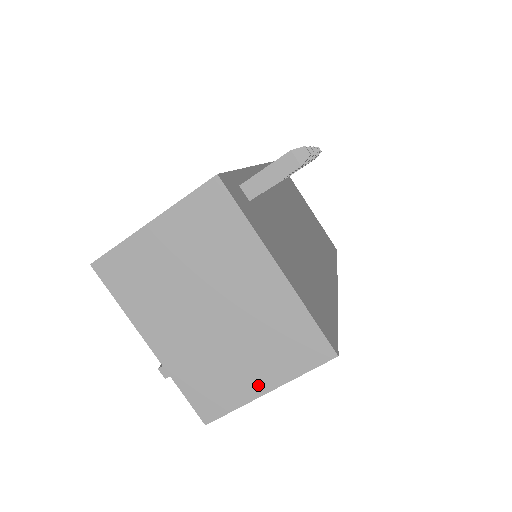
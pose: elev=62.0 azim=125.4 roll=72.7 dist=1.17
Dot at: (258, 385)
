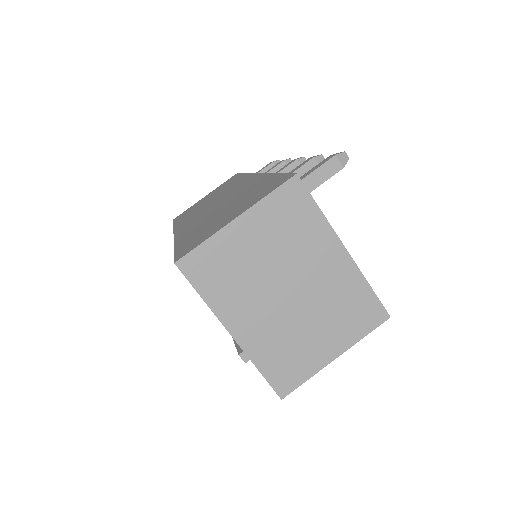
Dot at: (328, 353)
